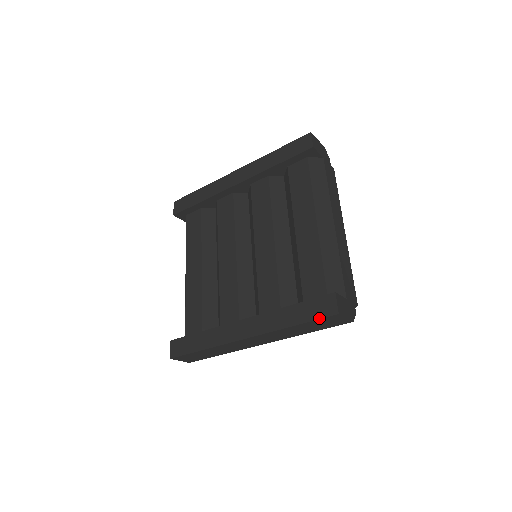
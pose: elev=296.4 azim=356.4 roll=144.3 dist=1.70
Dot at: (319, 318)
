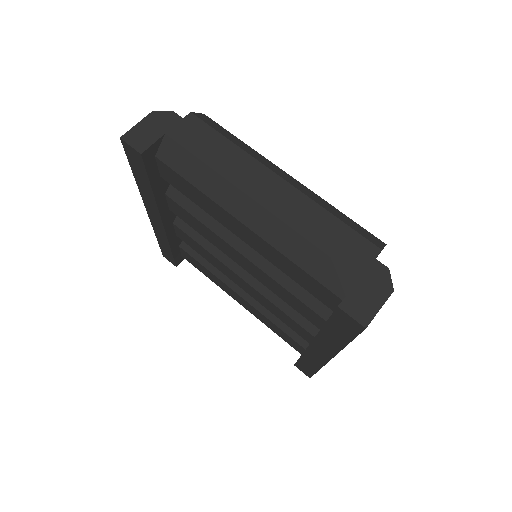
Dot at: (356, 336)
